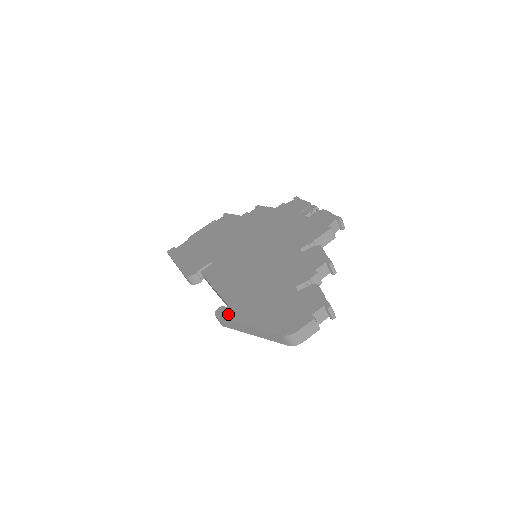
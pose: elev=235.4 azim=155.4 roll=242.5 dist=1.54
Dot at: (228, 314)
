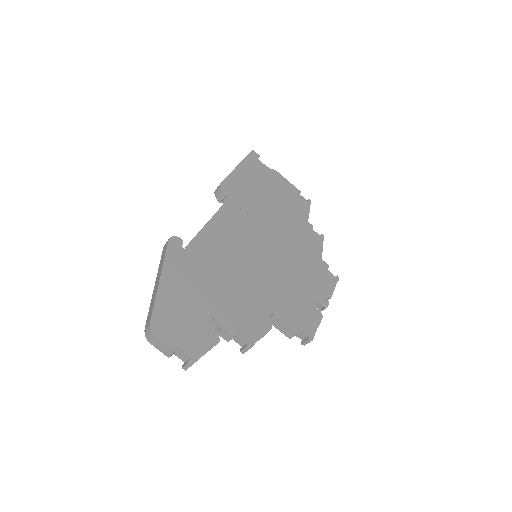
Dot at: (173, 252)
